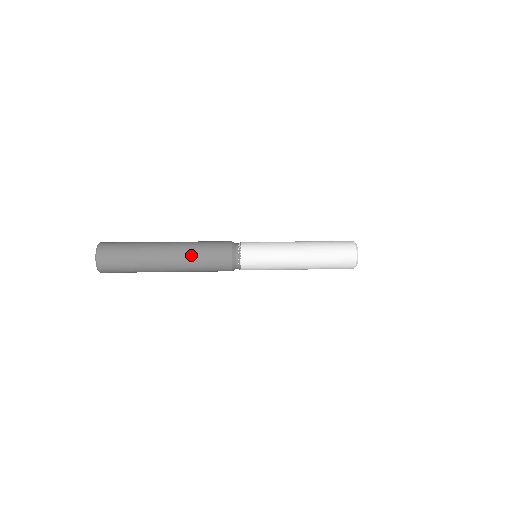
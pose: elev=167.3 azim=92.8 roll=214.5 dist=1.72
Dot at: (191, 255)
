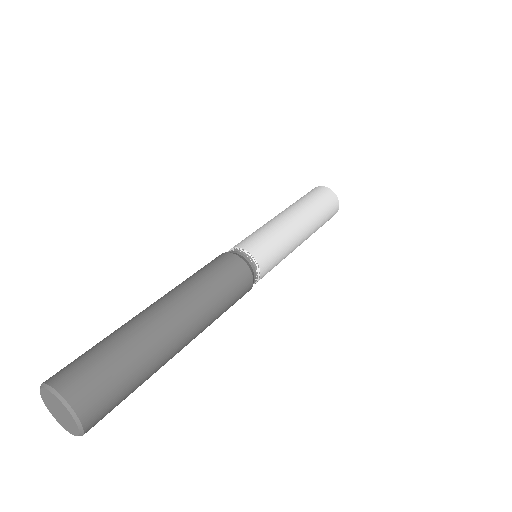
Dot at: occluded
